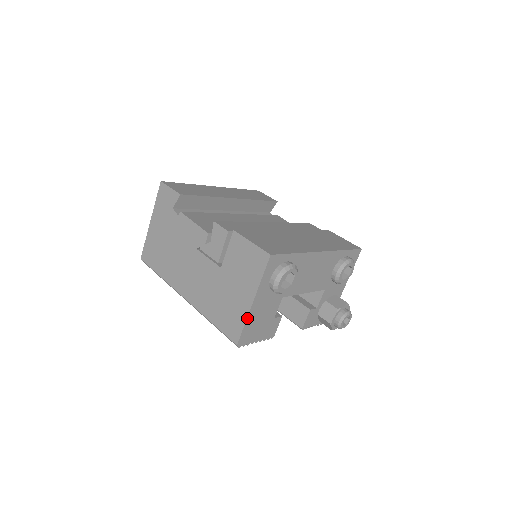
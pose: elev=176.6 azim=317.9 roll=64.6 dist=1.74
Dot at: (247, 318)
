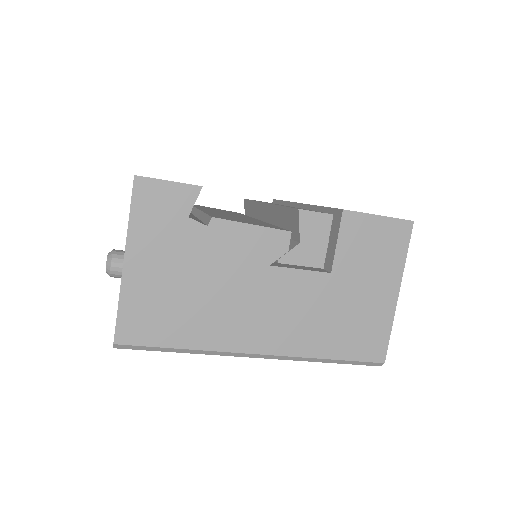
Dot at: (393, 319)
